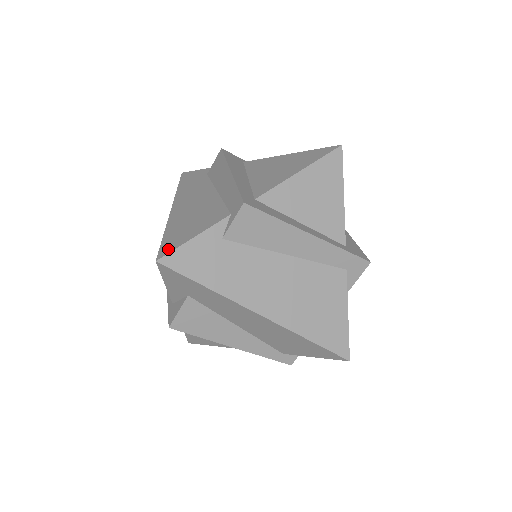
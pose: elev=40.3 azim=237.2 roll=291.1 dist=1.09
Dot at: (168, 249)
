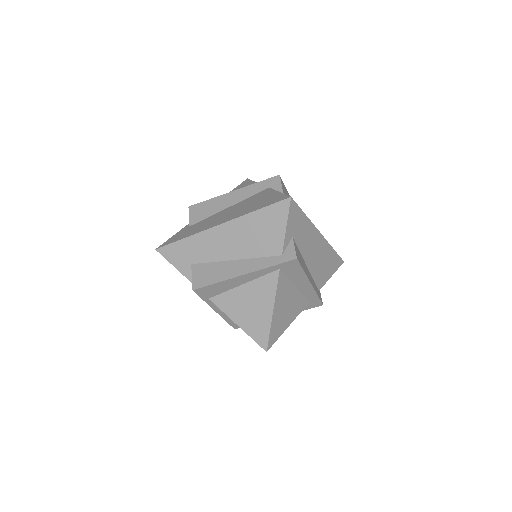
Dot at: occluded
